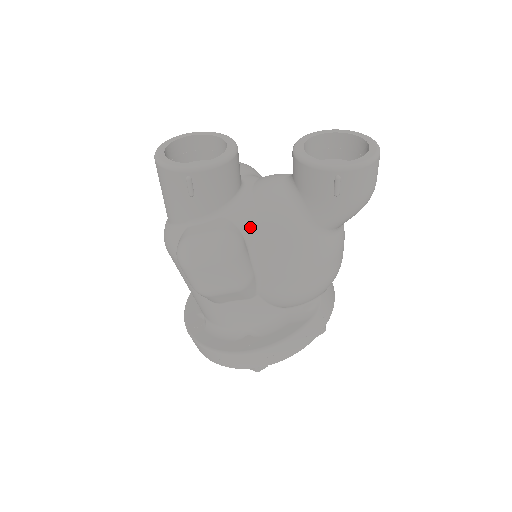
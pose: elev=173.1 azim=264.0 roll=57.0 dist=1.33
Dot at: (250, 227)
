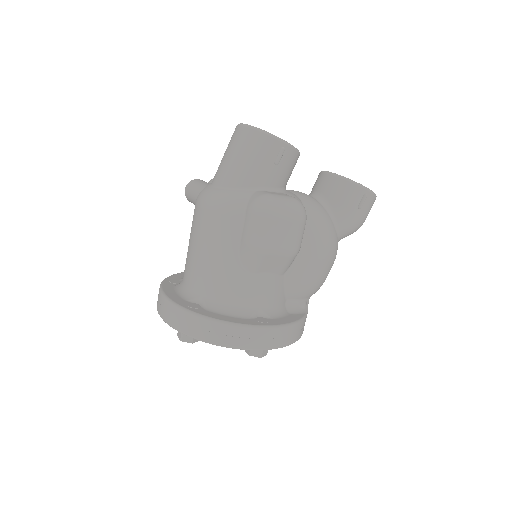
Dot at: occluded
